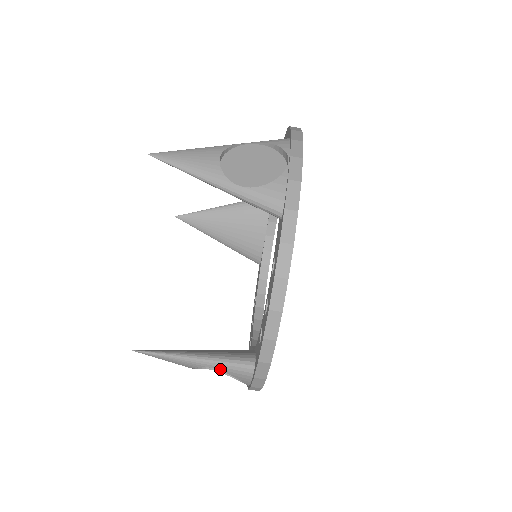
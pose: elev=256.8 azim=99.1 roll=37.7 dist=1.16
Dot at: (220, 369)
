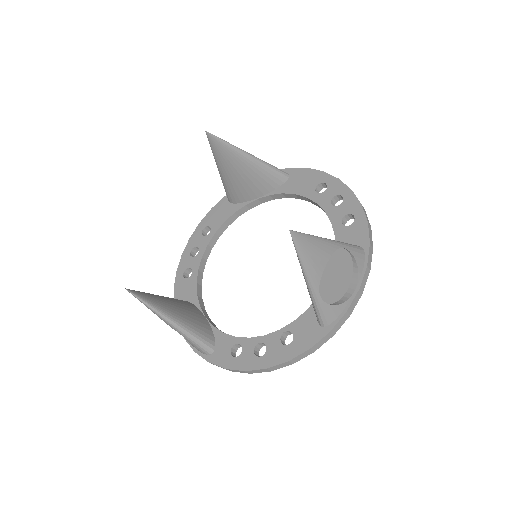
Dot at: (187, 339)
